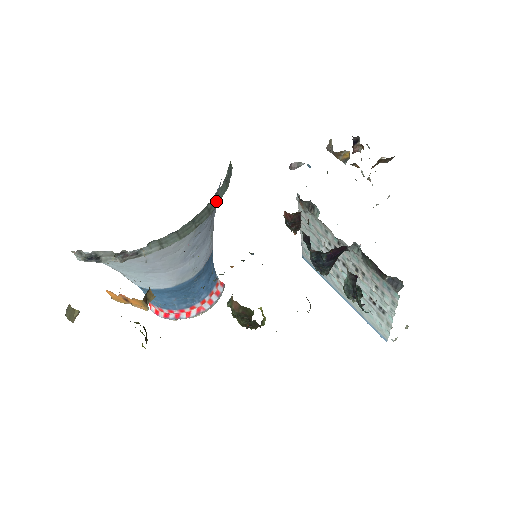
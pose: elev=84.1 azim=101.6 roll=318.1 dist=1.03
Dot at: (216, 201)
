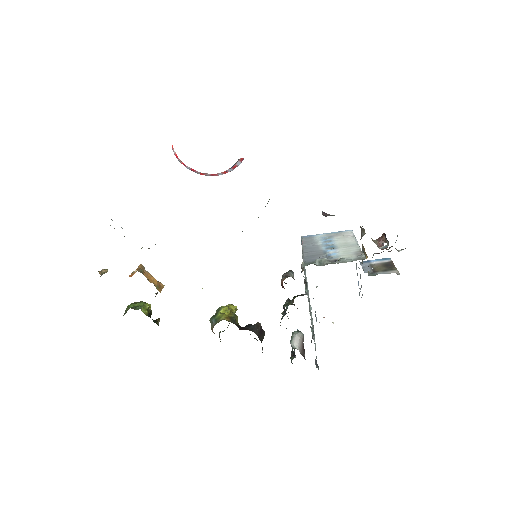
Dot at: occluded
